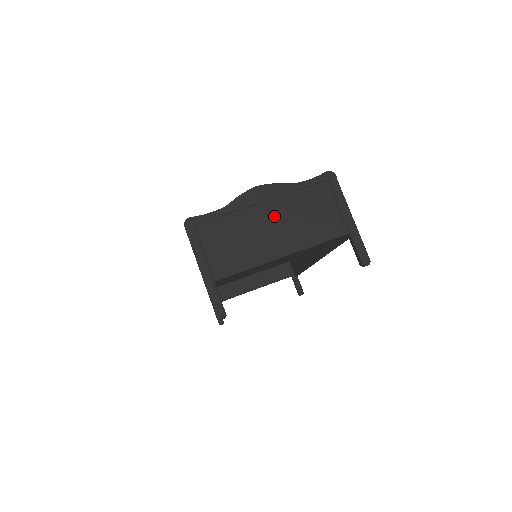
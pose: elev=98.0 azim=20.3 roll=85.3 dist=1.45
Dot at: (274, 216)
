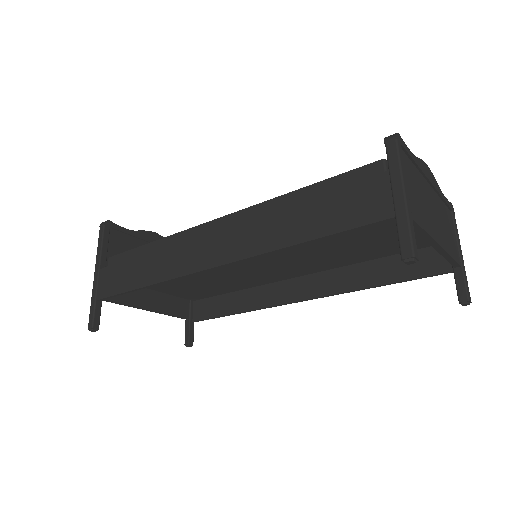
Dot at: (433, 203)
